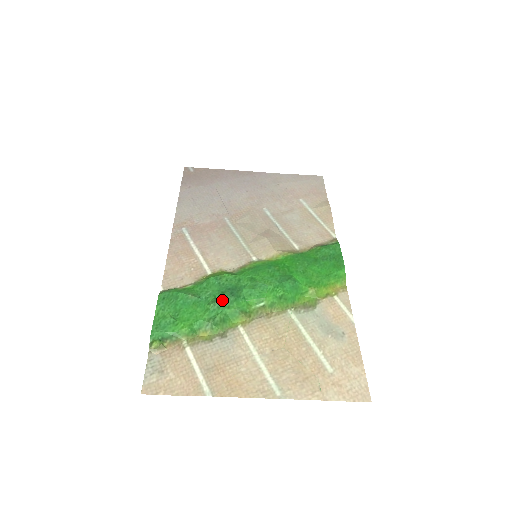
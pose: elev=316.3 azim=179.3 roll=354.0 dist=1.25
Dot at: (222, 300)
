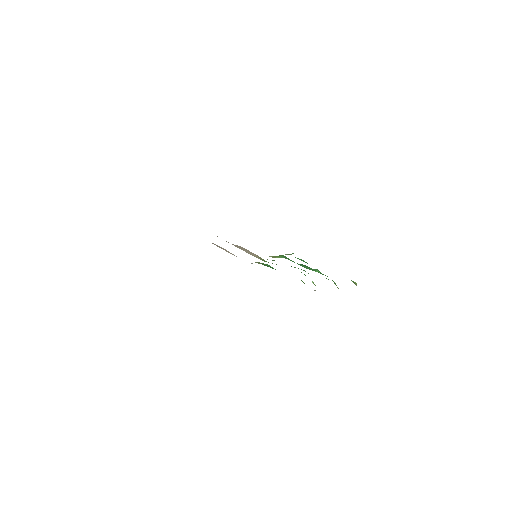
Dot at: occluded
